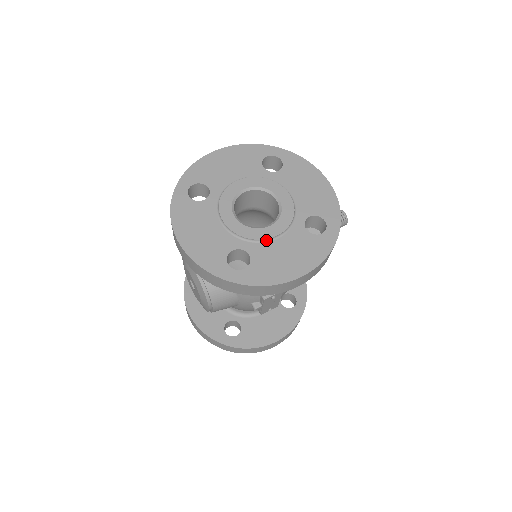
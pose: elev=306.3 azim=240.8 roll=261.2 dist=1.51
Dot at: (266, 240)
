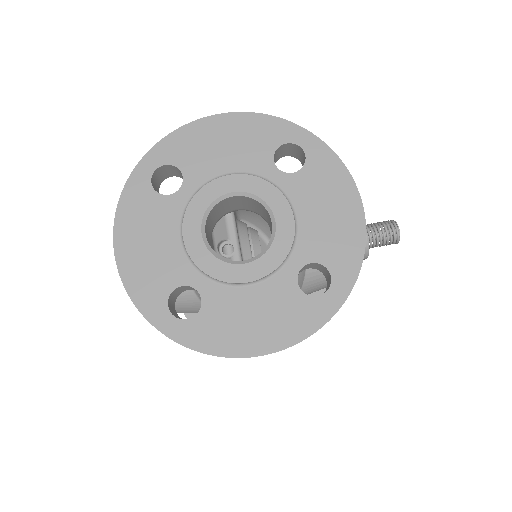
Dot at: (233, 284)
